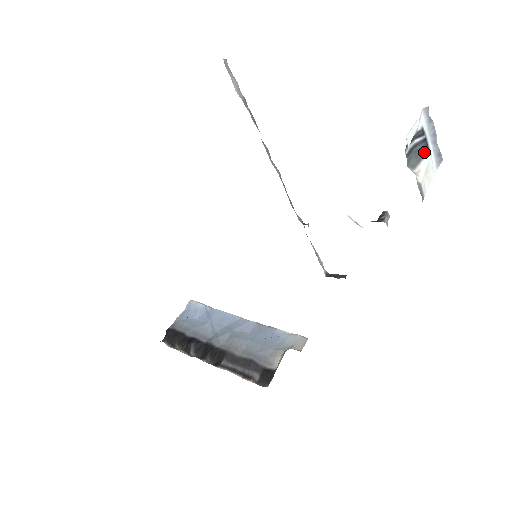
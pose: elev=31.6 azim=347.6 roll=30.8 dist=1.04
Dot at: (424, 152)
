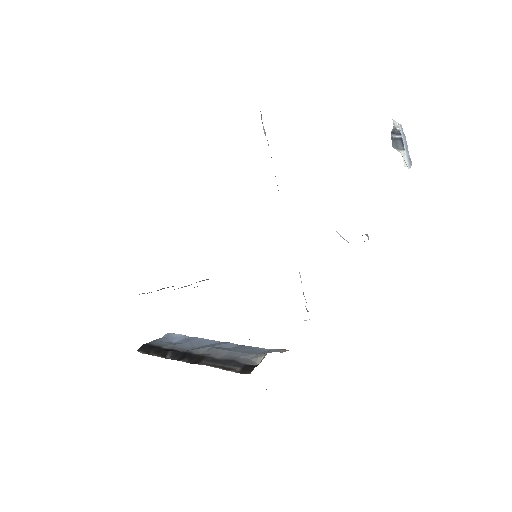
Dot at: (401, 147)
